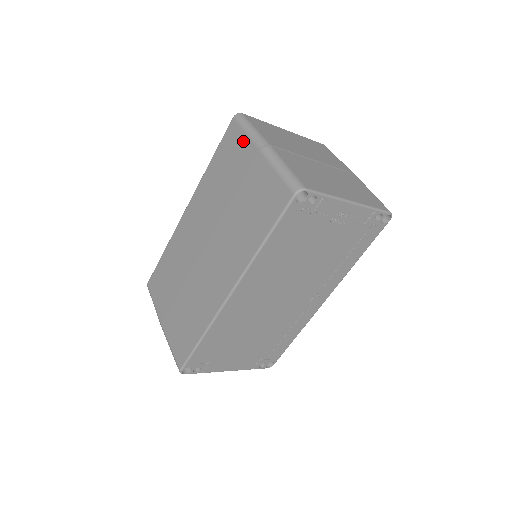
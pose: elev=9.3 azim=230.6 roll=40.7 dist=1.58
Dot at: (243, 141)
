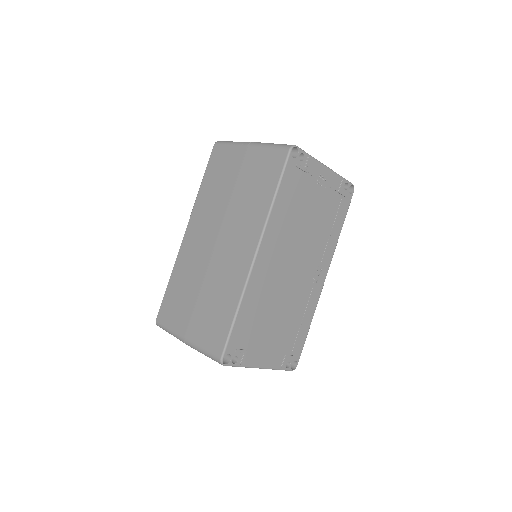
Dot at: (230, 151)
